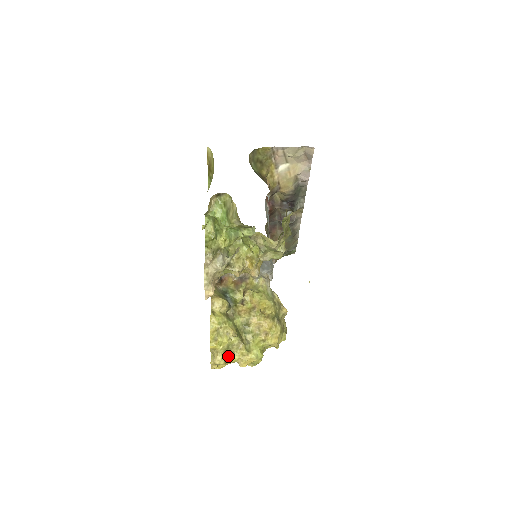
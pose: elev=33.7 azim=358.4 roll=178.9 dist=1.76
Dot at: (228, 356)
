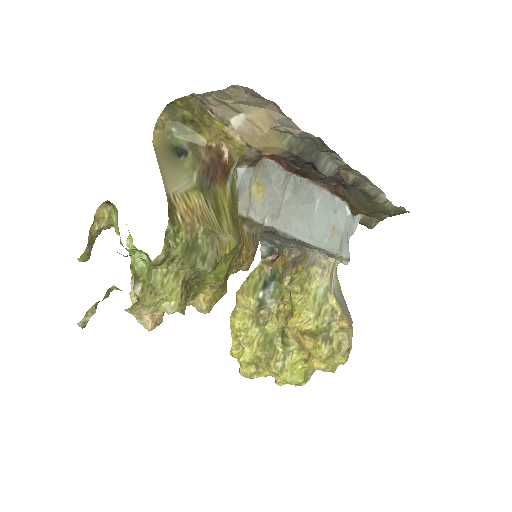
Dot at: (255, 370)
